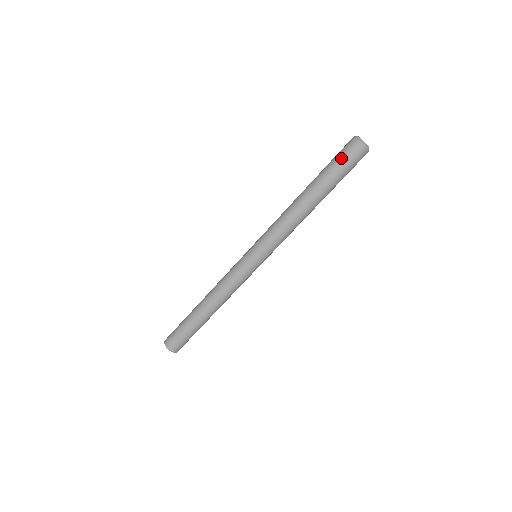
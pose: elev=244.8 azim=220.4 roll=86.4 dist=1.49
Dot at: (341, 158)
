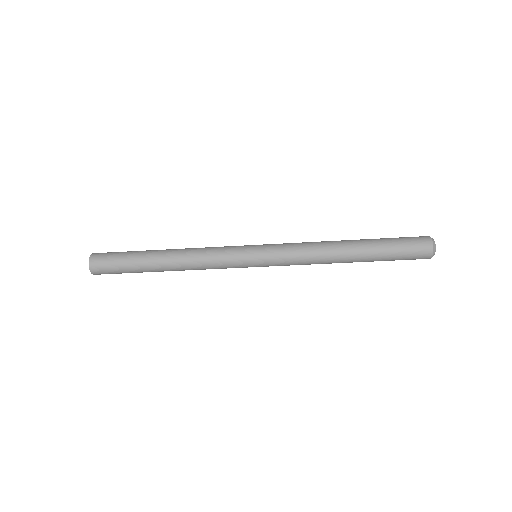
Dot at: (408, 253)
